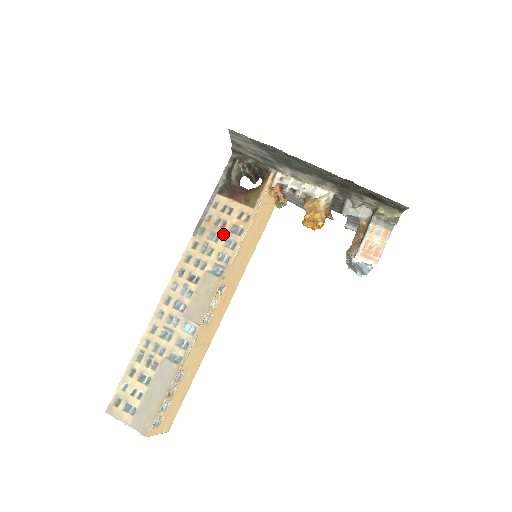
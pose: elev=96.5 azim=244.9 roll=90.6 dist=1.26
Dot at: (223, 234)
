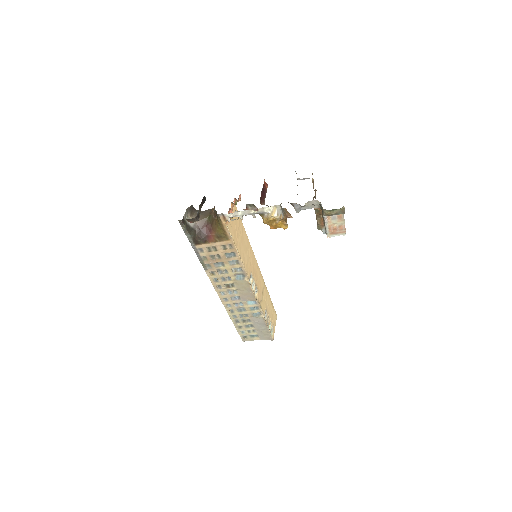
Dot at: (224, 261)
